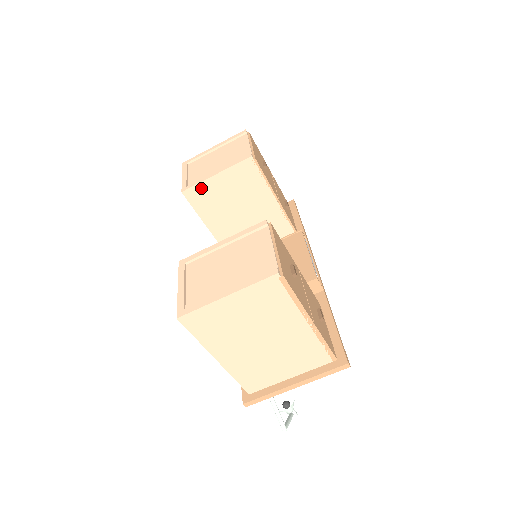
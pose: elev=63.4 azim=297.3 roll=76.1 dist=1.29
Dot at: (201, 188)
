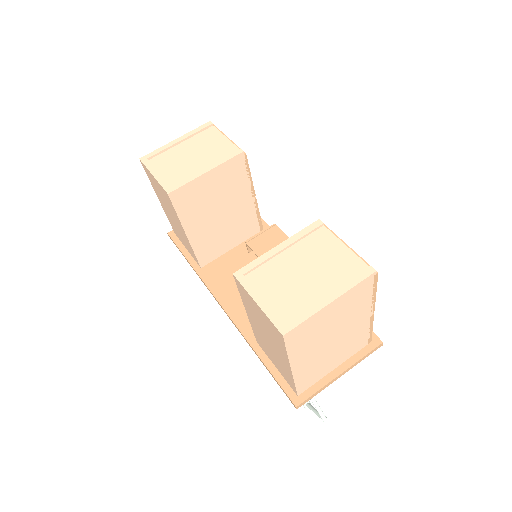
Dot at: (188, 188)
